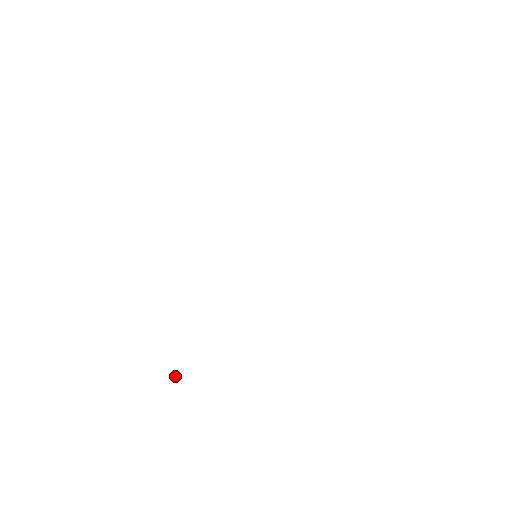
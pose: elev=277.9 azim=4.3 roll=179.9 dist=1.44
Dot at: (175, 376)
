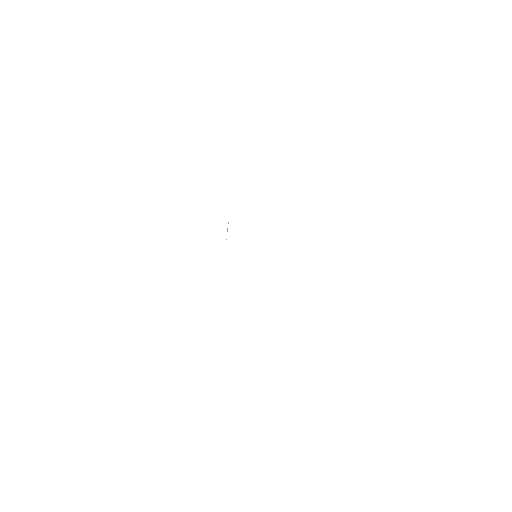
Dot at: occluded
